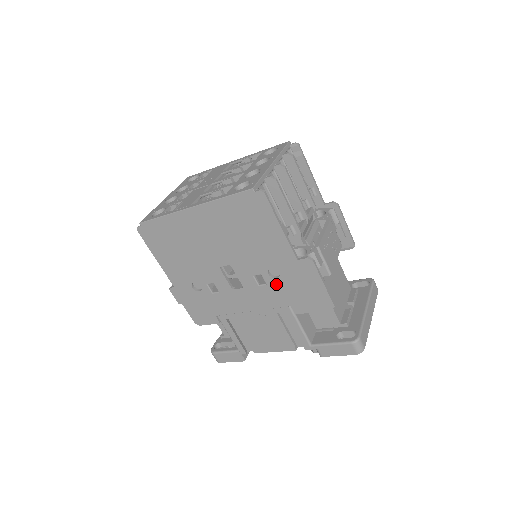
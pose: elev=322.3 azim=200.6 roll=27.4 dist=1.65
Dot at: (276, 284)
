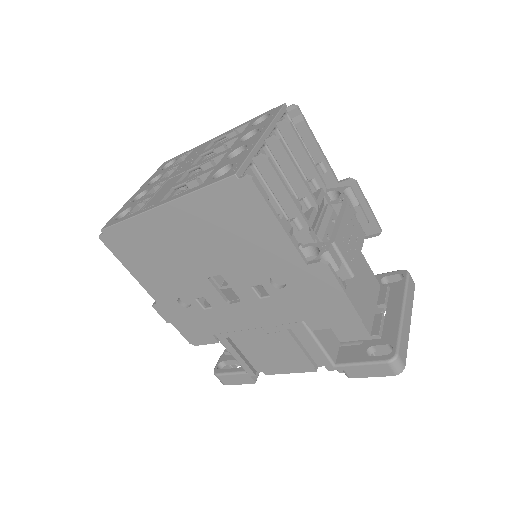
Dot at: (282, 295)
